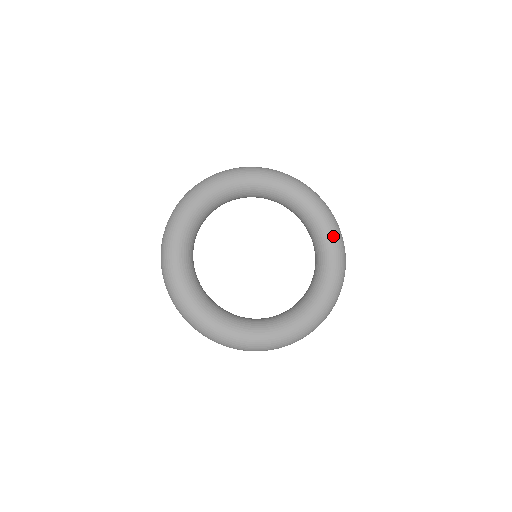
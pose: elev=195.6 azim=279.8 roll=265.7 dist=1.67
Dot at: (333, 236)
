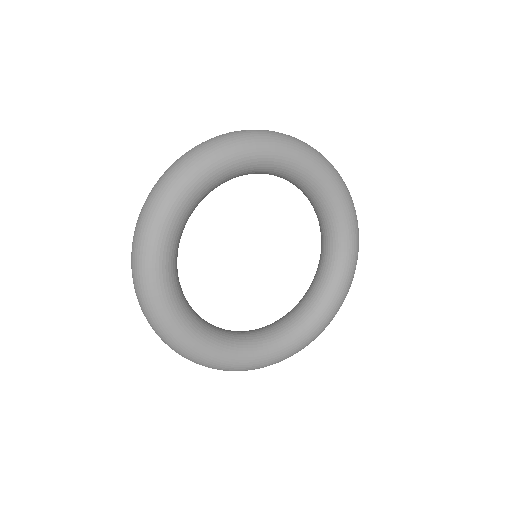
Dot at: (345, 207)
